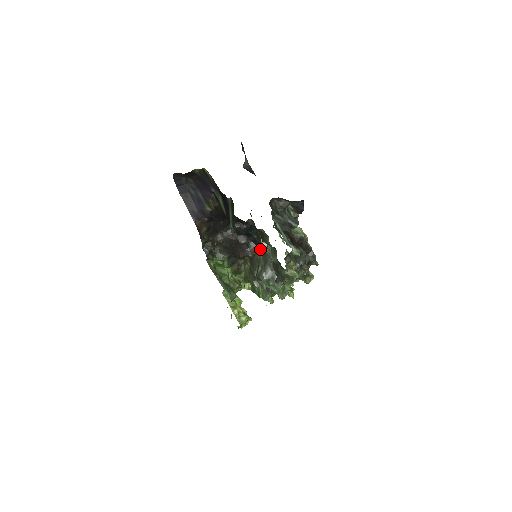
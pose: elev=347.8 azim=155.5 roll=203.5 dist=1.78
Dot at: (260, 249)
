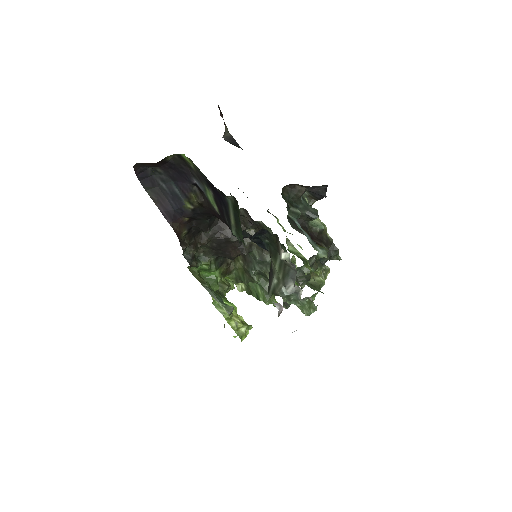
Dot at: (274, 256)
